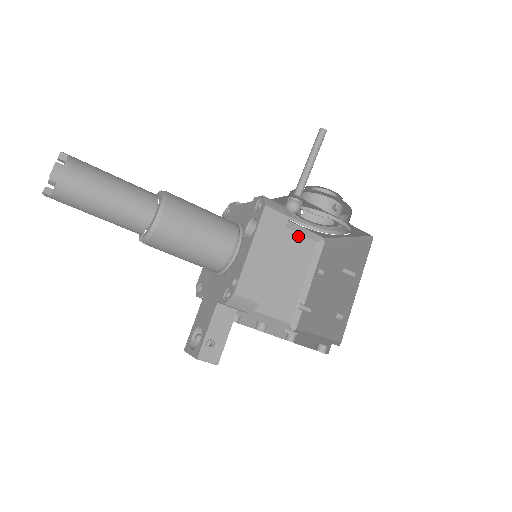
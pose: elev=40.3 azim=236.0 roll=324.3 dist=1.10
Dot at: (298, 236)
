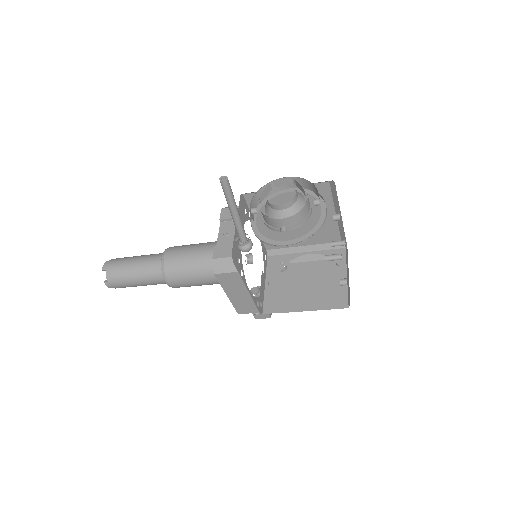
Dot at: occluded
